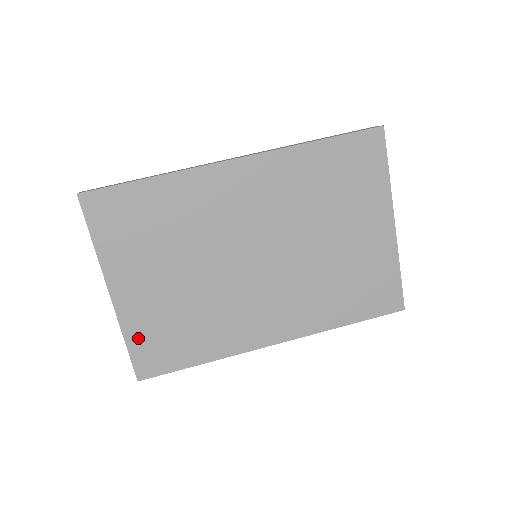
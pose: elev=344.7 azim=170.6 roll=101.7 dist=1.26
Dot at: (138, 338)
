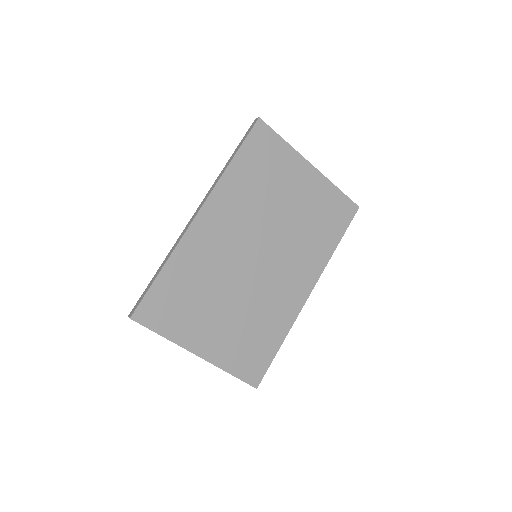
Dot at: (235, 365)
